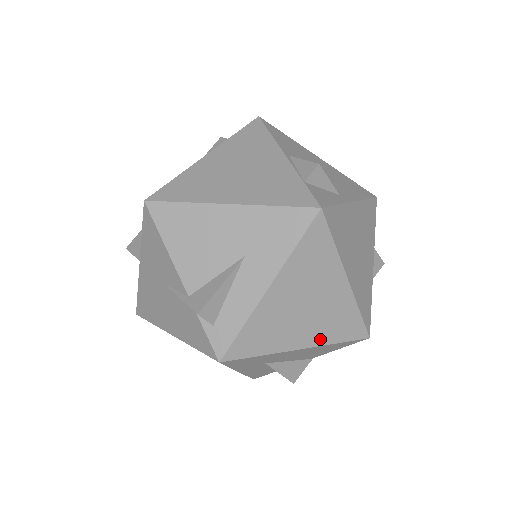
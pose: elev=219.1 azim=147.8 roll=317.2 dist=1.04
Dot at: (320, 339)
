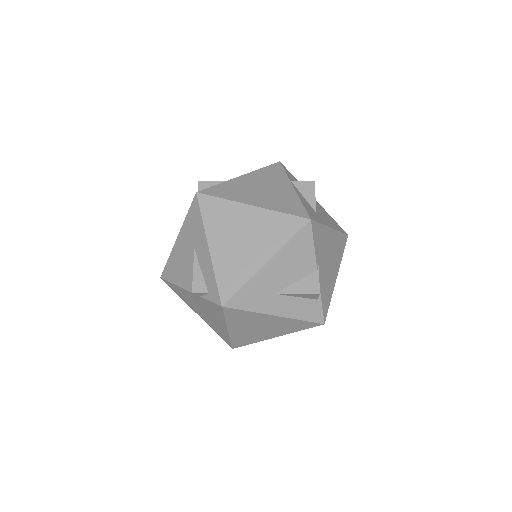
Dot at: (274, 247)
